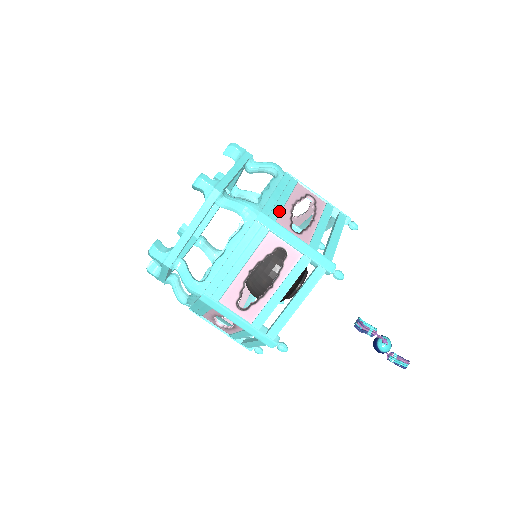
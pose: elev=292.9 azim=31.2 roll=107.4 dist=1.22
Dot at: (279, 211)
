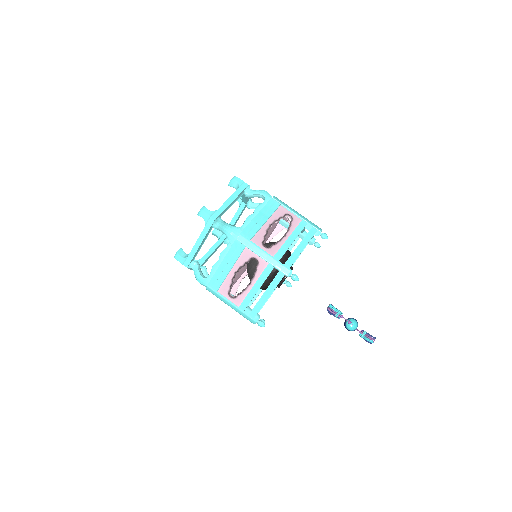
Dot at: (256, 231)
